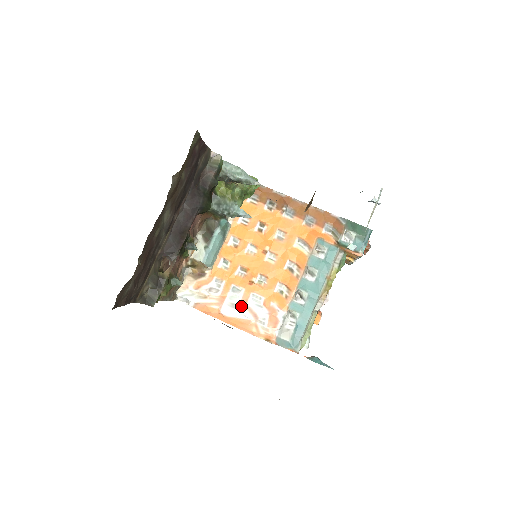
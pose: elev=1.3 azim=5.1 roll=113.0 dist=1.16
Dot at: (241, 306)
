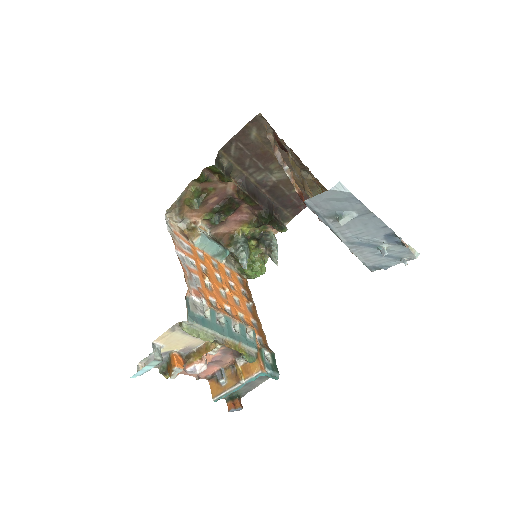
Dot at: (187, 267)
